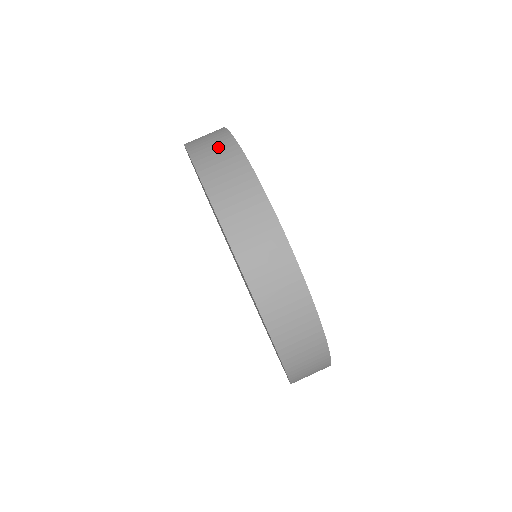
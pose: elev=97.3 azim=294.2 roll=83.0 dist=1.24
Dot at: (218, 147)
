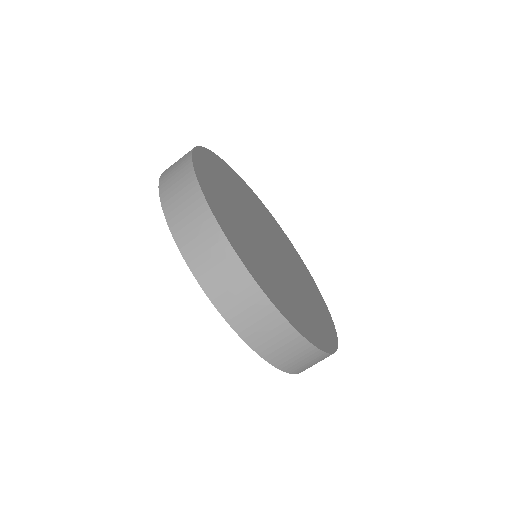
Dot at: (215, 256)
